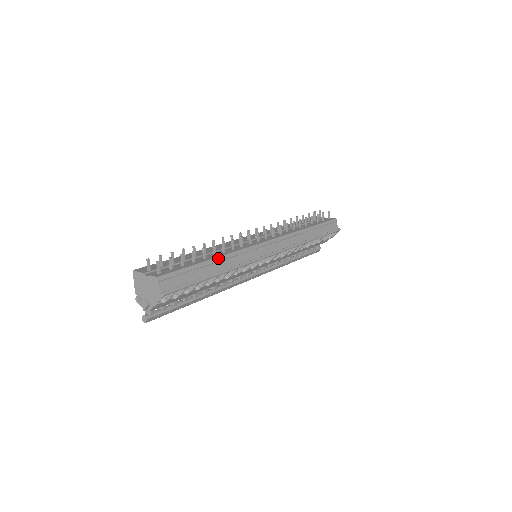
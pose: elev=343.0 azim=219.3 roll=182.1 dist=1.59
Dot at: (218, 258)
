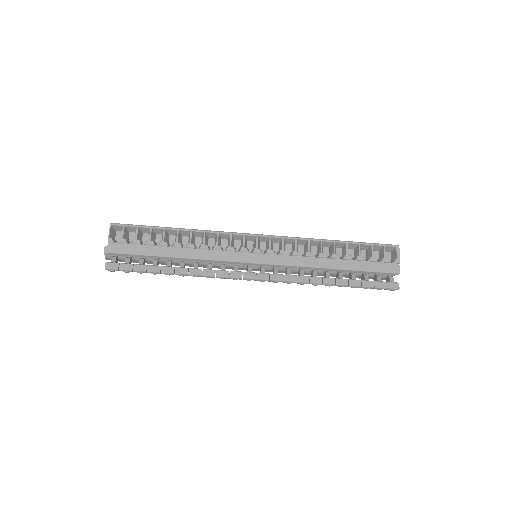
Dot at: occluded
